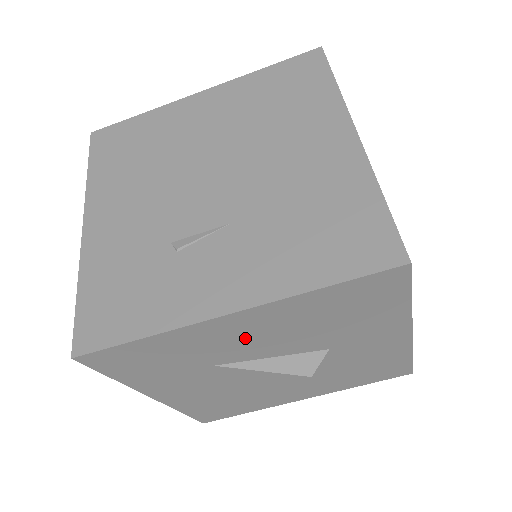
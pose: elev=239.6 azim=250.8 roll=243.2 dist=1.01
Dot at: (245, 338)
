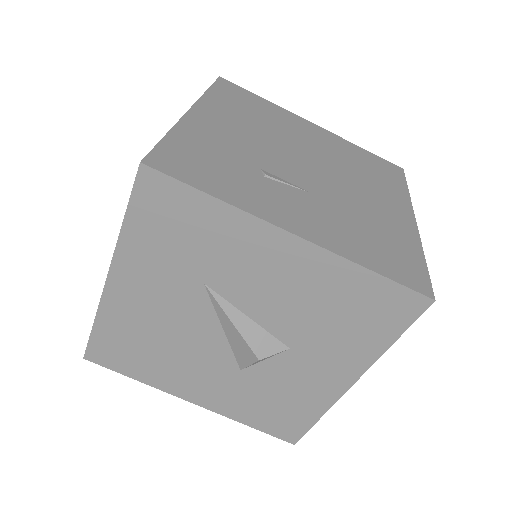
Dot at: (265, 273)
